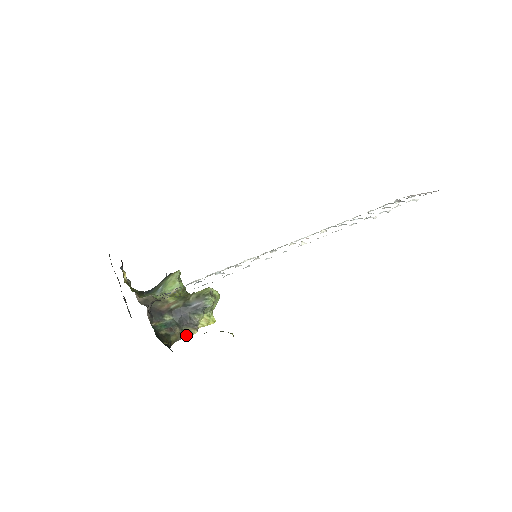
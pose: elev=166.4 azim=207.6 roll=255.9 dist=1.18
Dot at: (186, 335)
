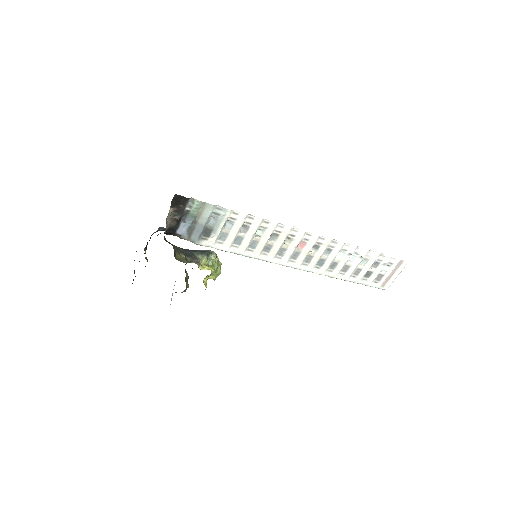
Dot at: (188, 262)
